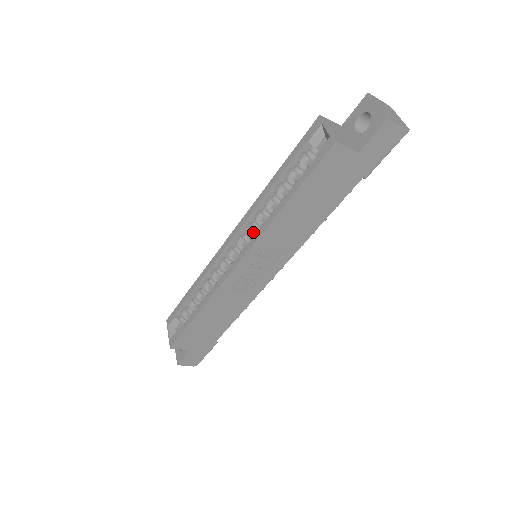
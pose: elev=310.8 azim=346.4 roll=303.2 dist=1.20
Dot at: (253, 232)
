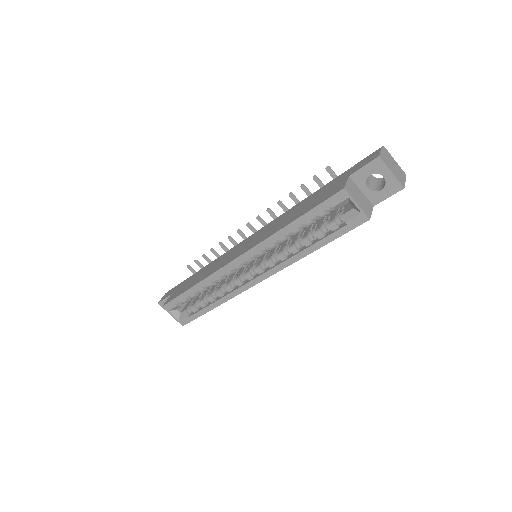
Dot at: occluded
